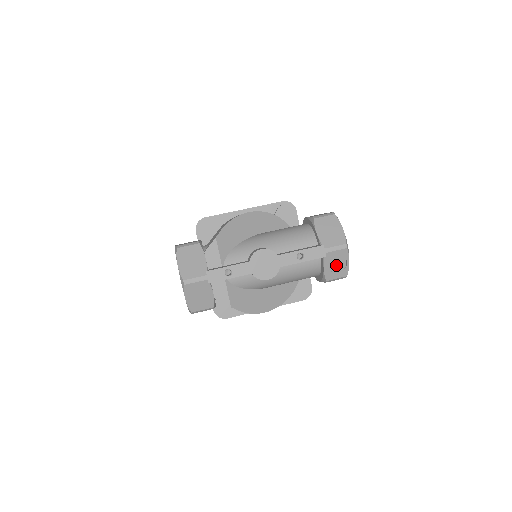
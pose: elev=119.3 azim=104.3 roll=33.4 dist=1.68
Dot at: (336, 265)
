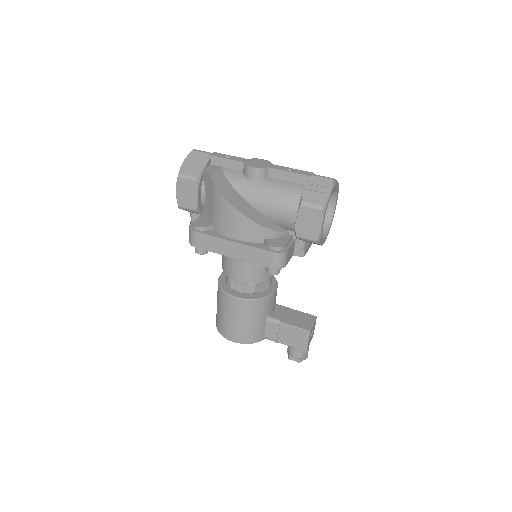
Dot at: (317, 191)
